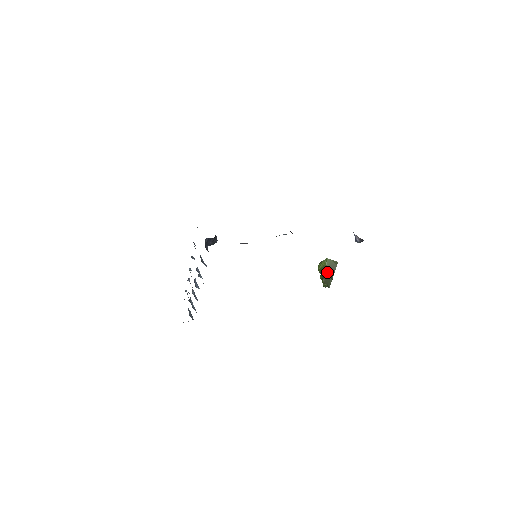
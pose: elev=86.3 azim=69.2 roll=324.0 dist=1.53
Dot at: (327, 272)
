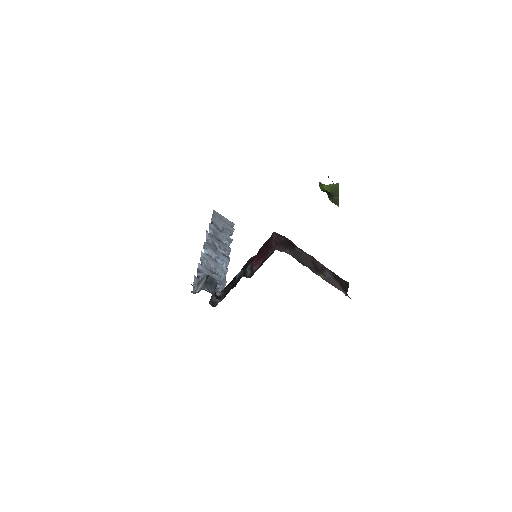
Dot at: (331, 195)
